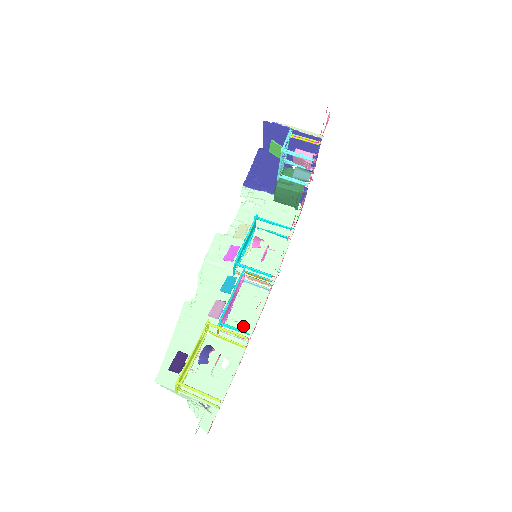
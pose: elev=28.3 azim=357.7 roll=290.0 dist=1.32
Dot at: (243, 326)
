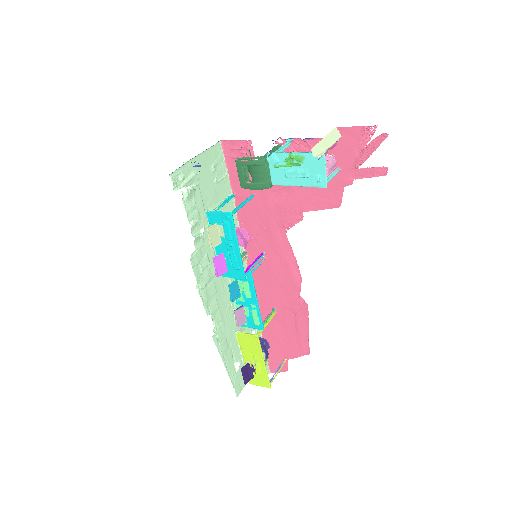
Dot at: occluded
